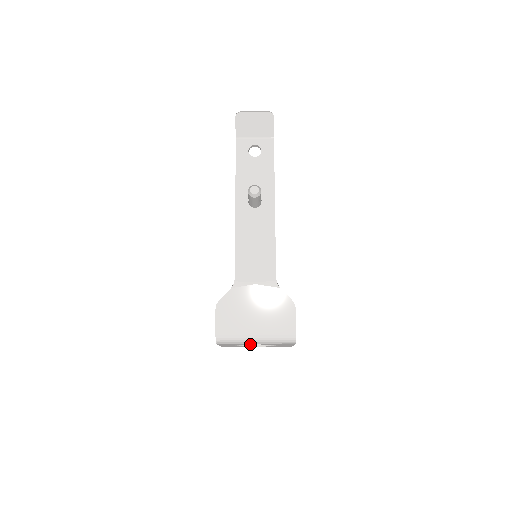
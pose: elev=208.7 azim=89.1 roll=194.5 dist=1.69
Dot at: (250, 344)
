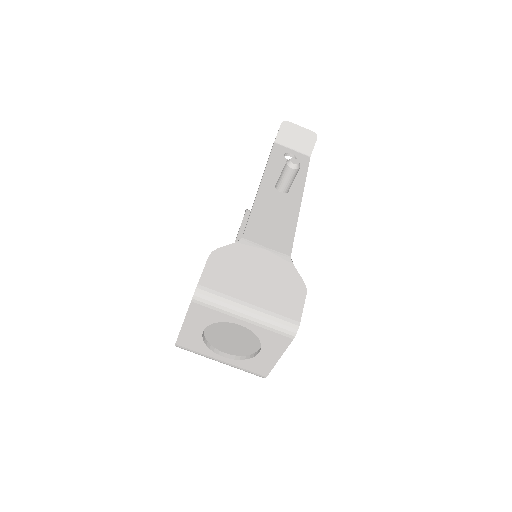
Dot at: (233, 321)
